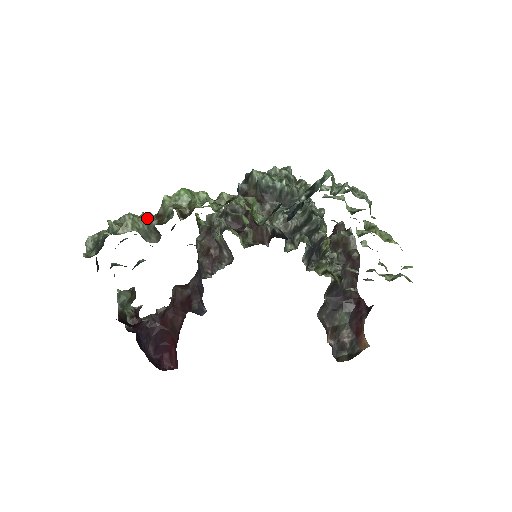
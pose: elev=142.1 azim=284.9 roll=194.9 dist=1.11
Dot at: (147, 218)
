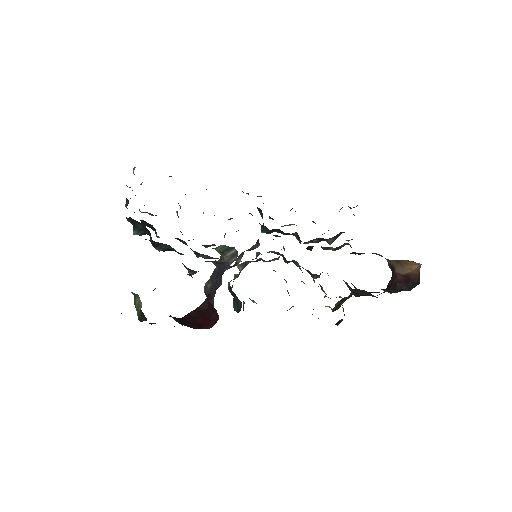
Dot at: occluded
